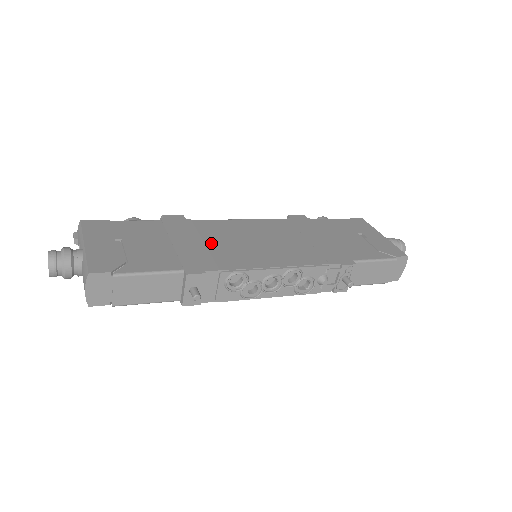
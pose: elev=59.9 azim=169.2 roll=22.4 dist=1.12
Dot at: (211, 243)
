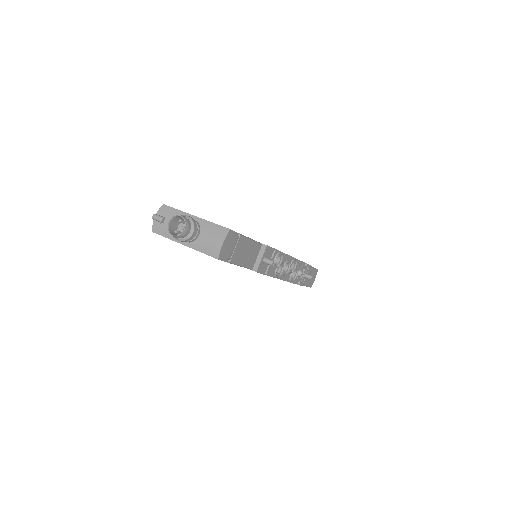
Dot at: occluded
